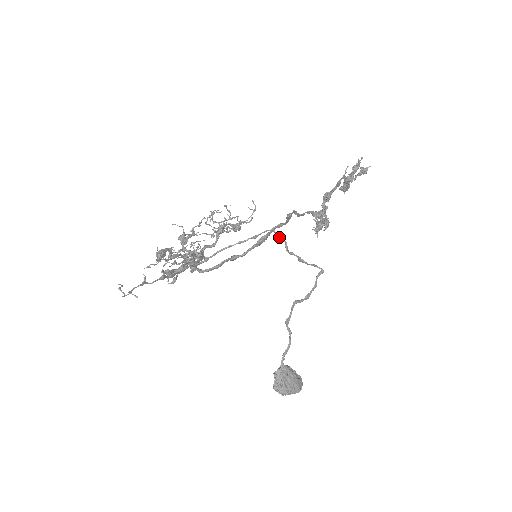
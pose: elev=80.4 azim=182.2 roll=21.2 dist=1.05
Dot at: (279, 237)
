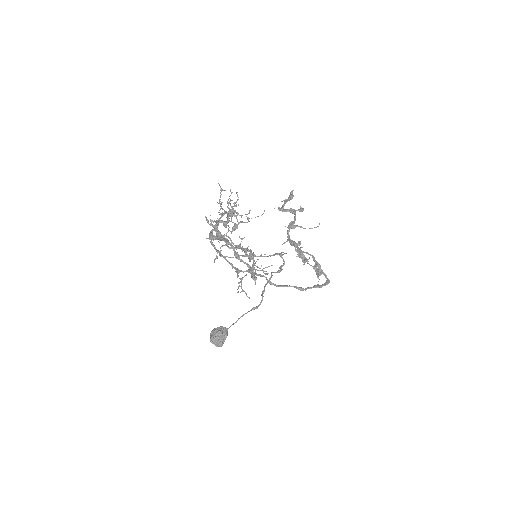
Dot at: occluded
